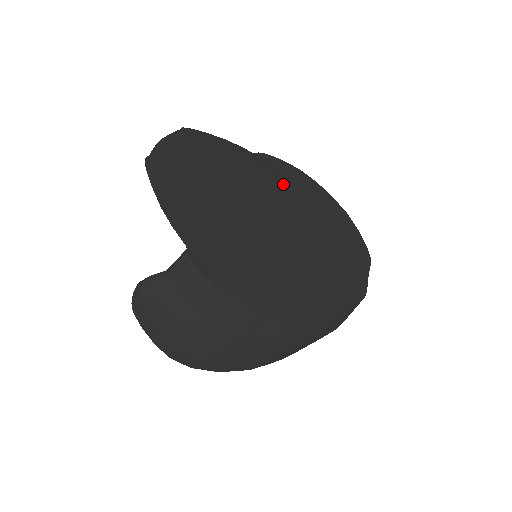
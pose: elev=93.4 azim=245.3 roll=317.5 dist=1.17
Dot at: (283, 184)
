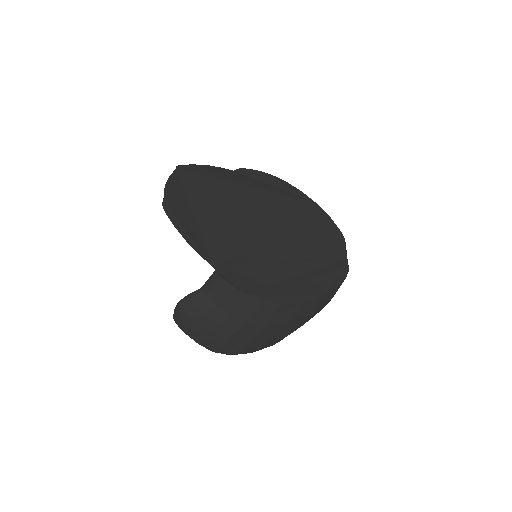
Dot at: (265, 193)
